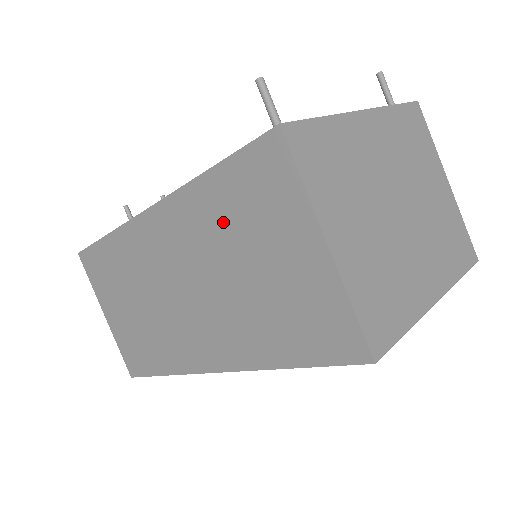
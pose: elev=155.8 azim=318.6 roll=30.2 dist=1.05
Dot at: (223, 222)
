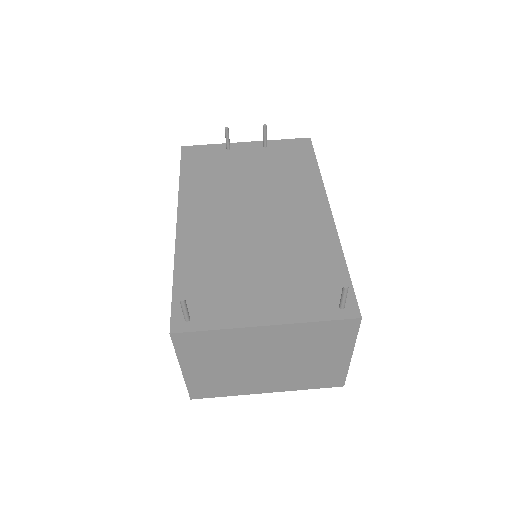
Dot at: occluded
